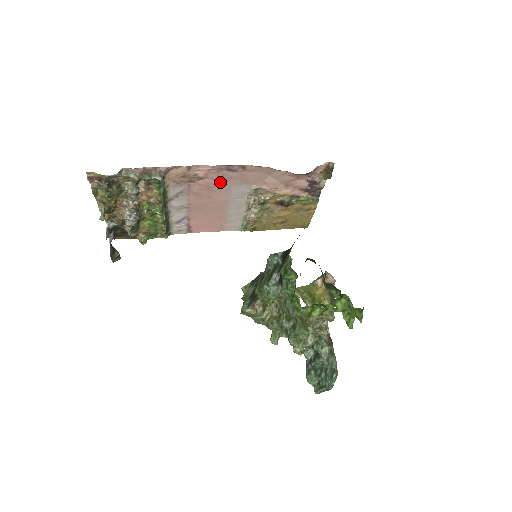
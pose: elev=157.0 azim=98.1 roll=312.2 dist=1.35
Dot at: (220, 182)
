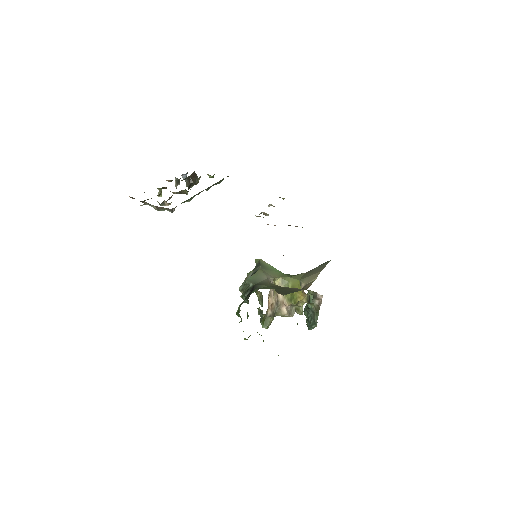
Dot at: occluded
